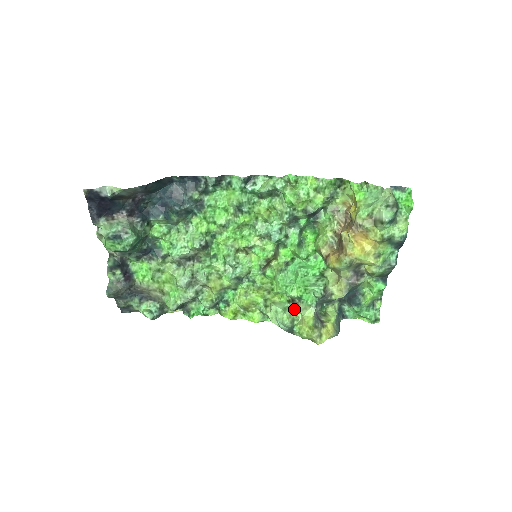
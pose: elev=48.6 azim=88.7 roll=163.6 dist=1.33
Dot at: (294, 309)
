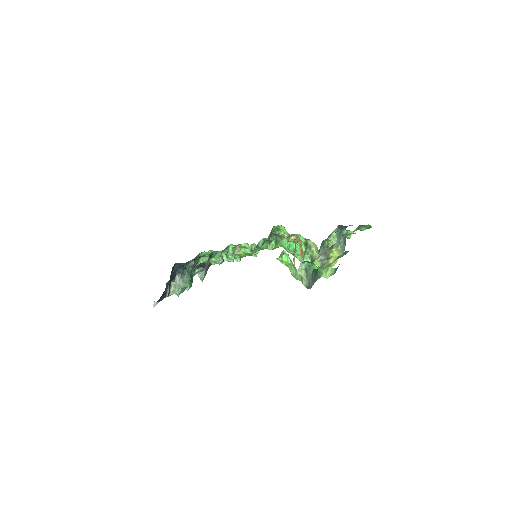
Dot at: occluded
